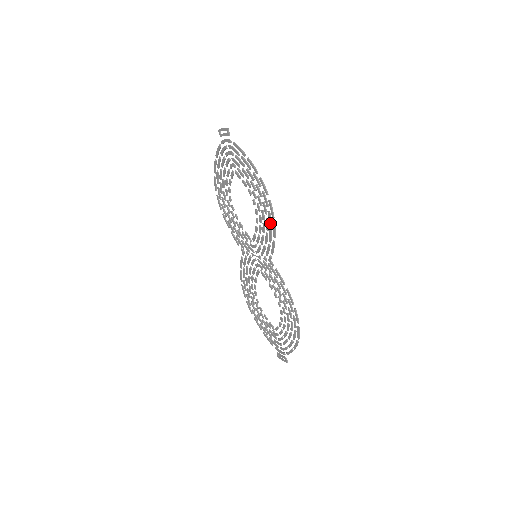
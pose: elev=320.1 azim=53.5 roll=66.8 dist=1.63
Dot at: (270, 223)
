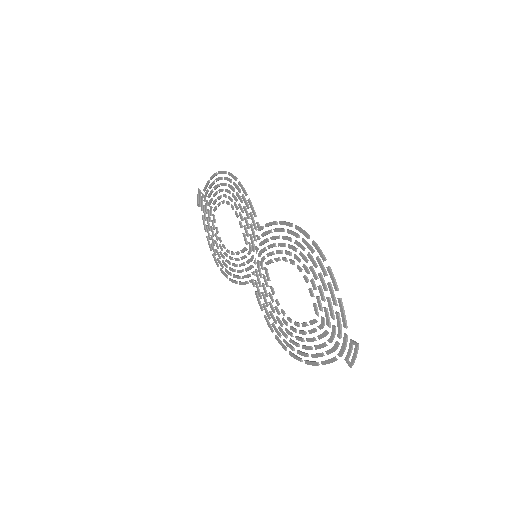
Dot at: (238, 189)
